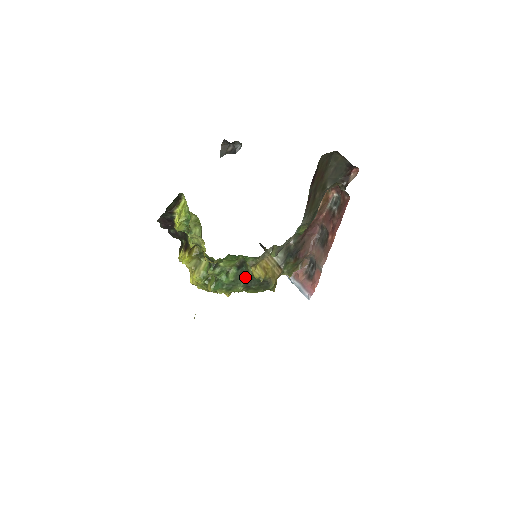
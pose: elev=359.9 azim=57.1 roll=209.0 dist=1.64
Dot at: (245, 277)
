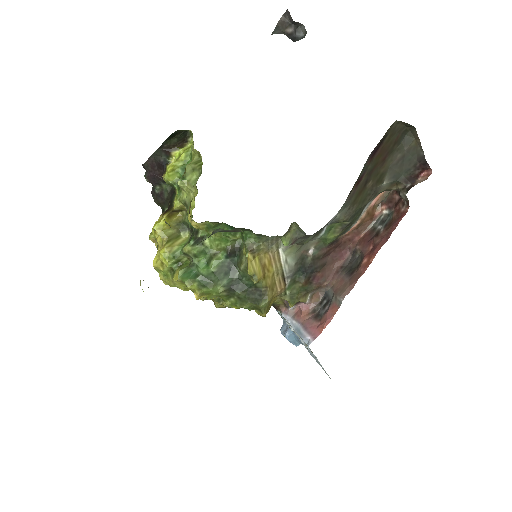
Dot at: (233, 273)
